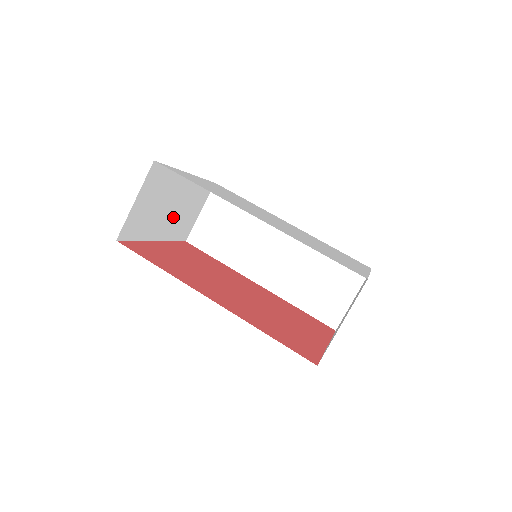
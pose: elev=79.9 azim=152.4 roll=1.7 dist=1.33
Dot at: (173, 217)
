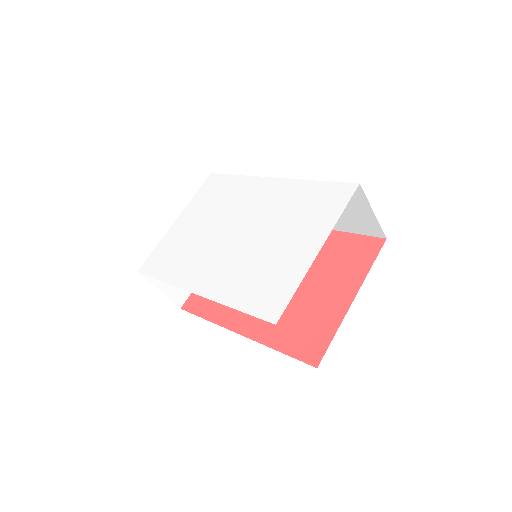
Dot at: occluded
